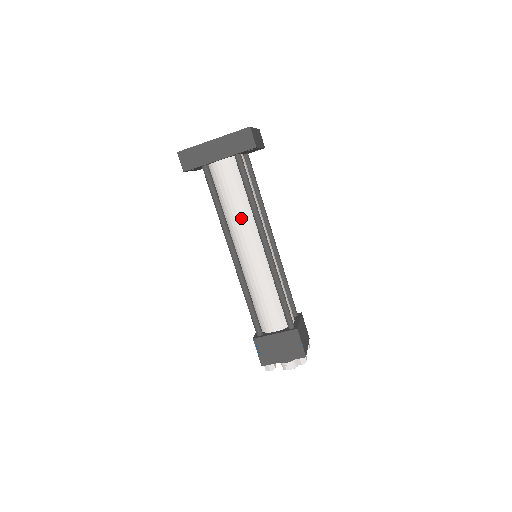
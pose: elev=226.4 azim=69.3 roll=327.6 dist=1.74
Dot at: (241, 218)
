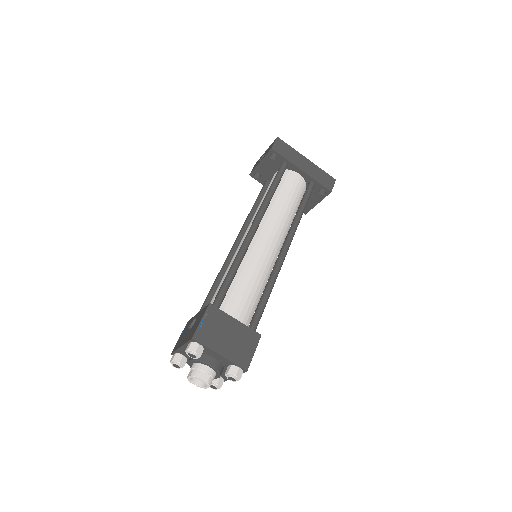
Dot at: (282, 215)
